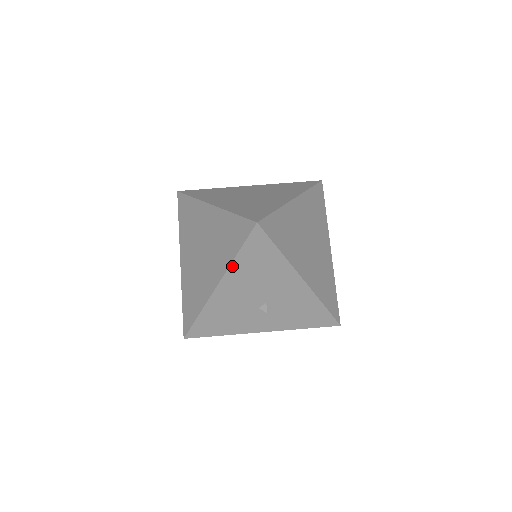
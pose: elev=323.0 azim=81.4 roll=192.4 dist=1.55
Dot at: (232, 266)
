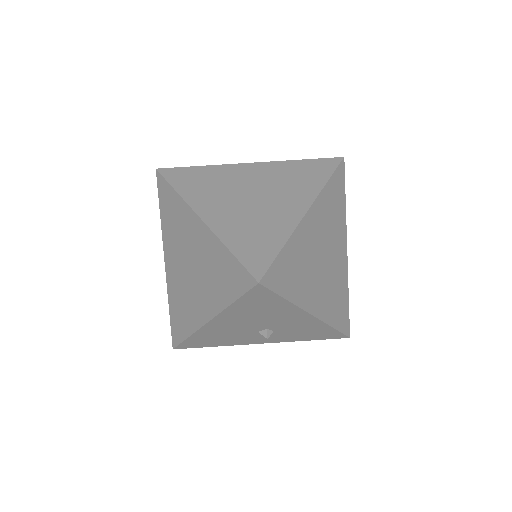
Dot at: (226, 310)
